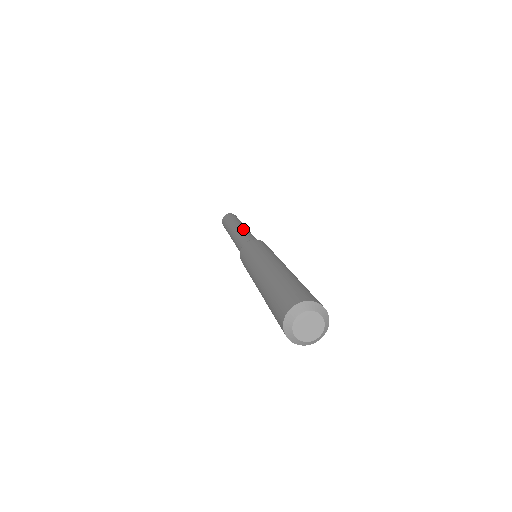
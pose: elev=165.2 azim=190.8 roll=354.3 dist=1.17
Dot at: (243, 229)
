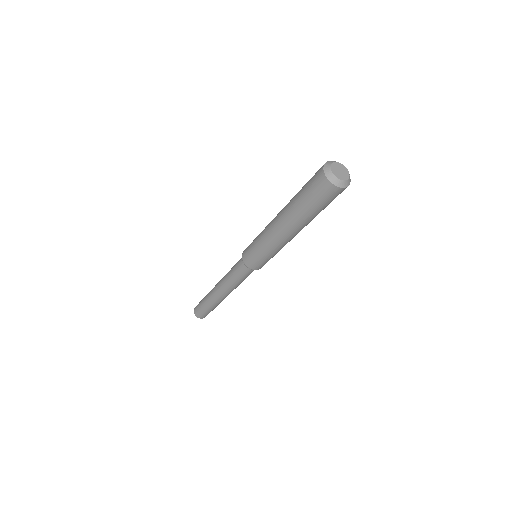
Dot at: occluded
